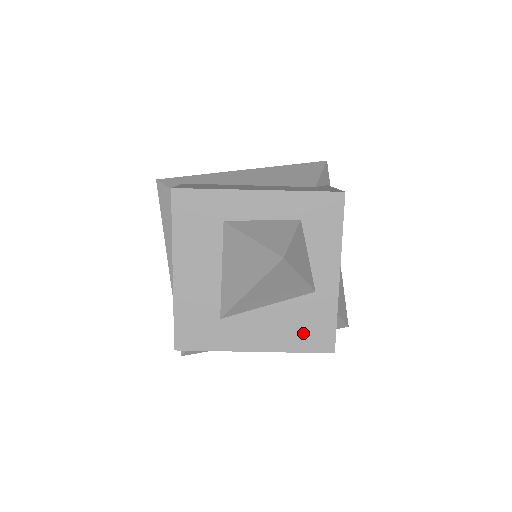
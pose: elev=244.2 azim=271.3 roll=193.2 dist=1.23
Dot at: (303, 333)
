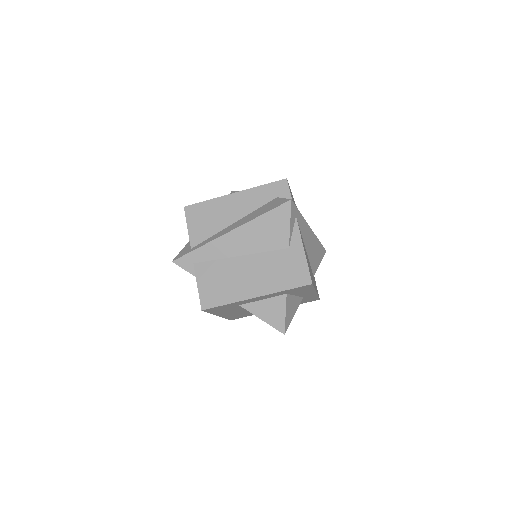
Dot at: occluded
